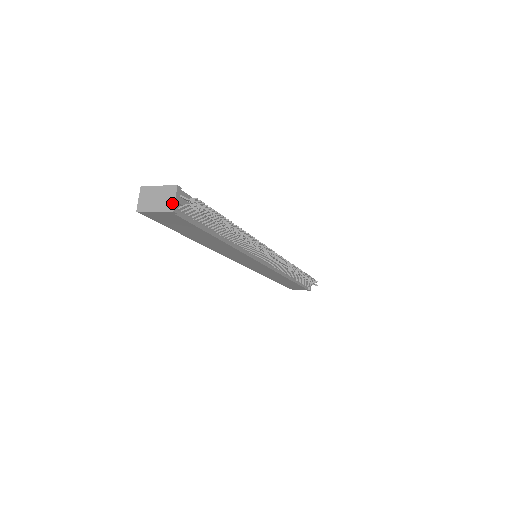
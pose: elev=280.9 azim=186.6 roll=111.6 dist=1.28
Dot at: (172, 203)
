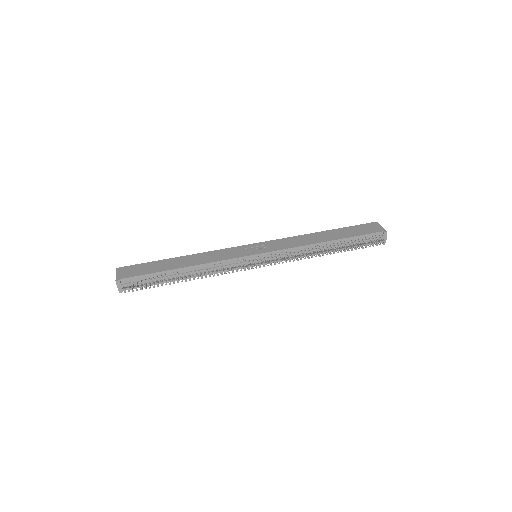
Dot at: (118, 288)
